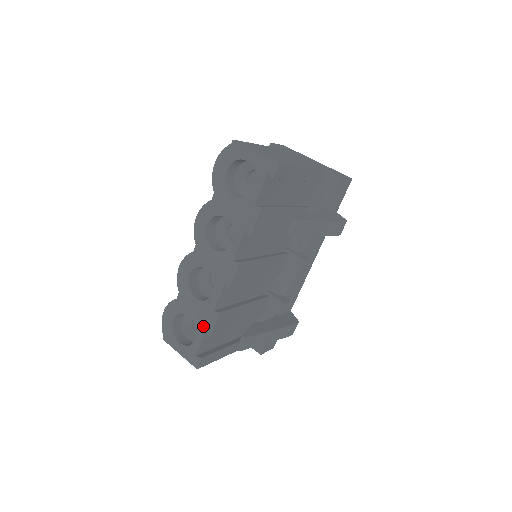
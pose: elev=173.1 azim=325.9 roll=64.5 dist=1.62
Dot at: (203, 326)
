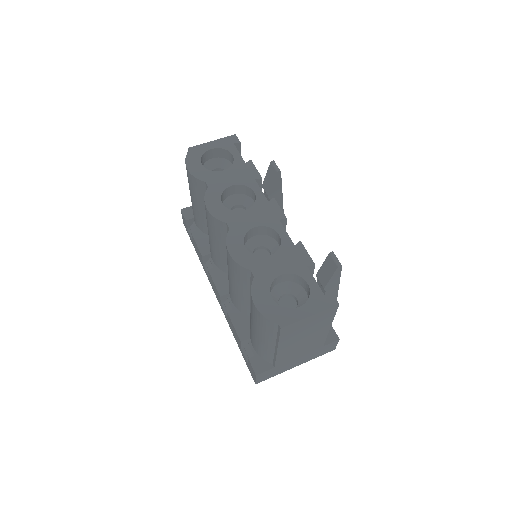
Dot at: (301, 266)
